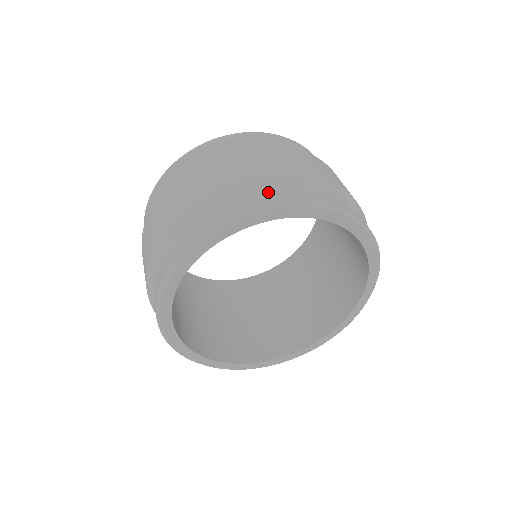
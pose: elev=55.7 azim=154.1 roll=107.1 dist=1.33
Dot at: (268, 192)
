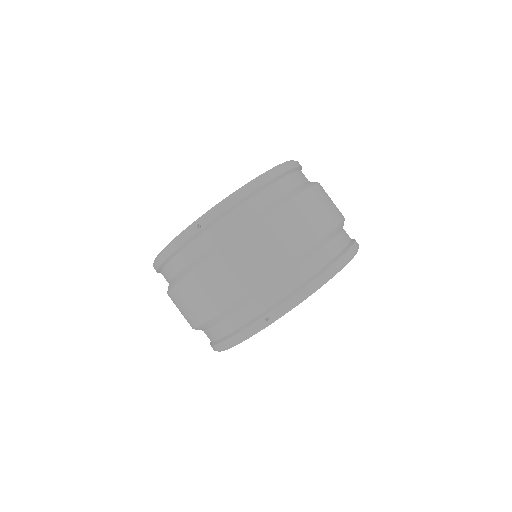
Dot at: (337, 244)
